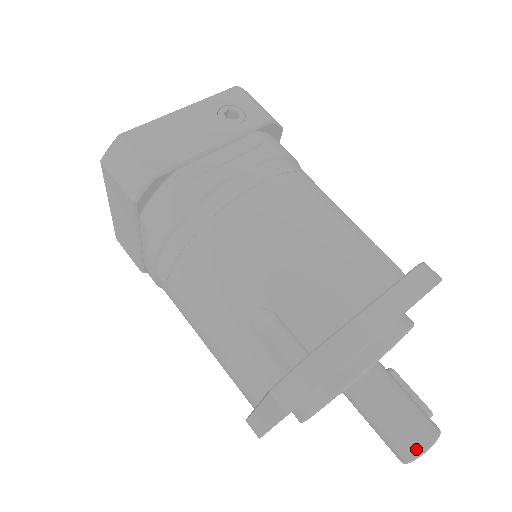
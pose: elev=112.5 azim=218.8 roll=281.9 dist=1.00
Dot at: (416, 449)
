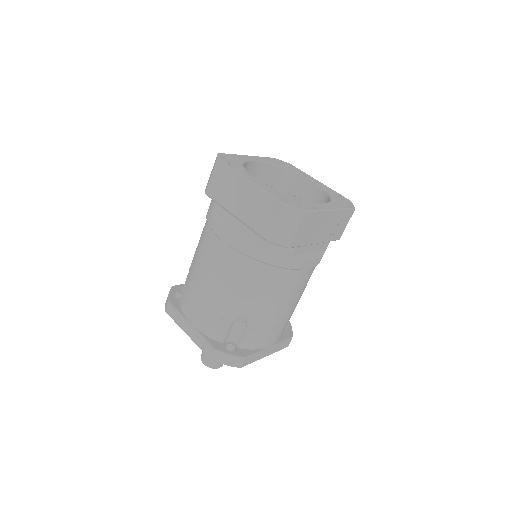
Dot at: (213, 366)
